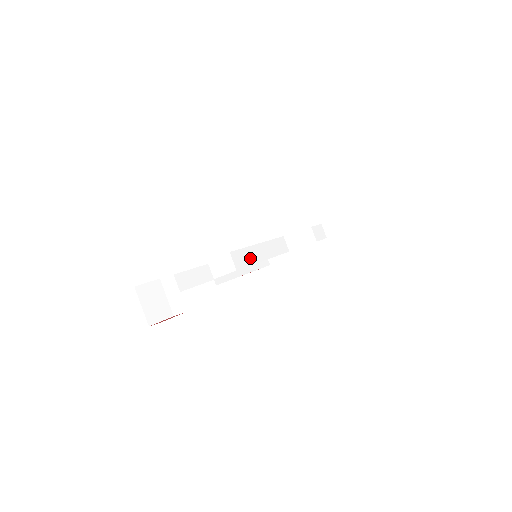
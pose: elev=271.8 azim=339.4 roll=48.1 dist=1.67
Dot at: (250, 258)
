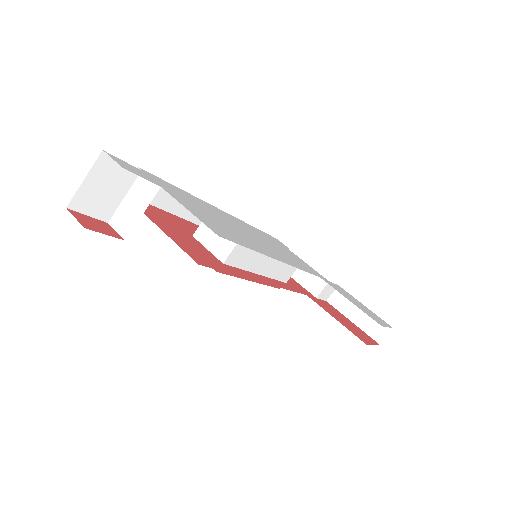
Dot at: (250, 261)
